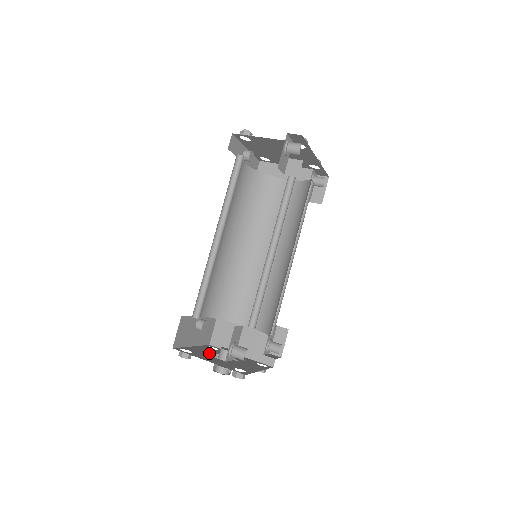
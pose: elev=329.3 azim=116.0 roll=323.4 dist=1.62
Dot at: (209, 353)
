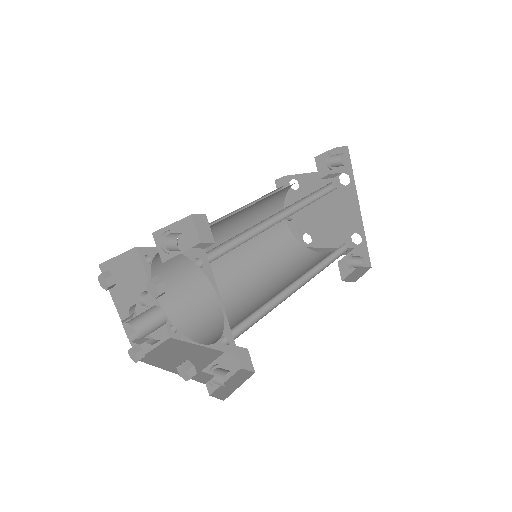
Dot at: (133, 312)
